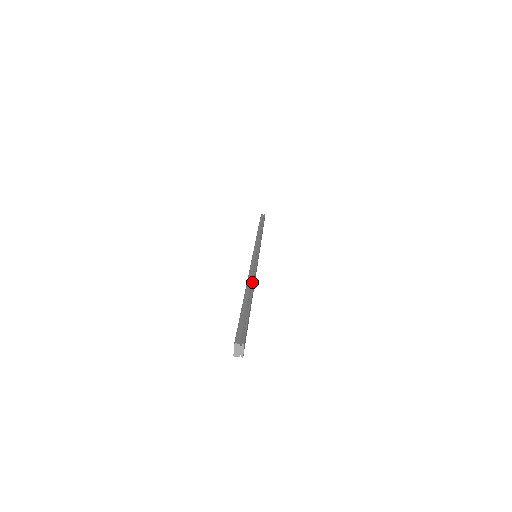
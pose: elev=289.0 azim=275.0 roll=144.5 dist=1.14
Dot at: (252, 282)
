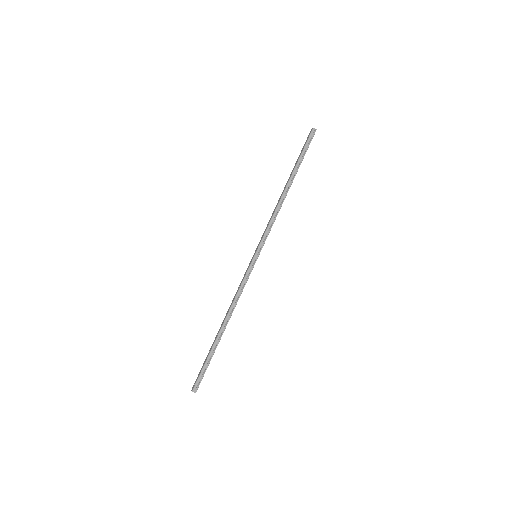
Dot at: (229, 317)
